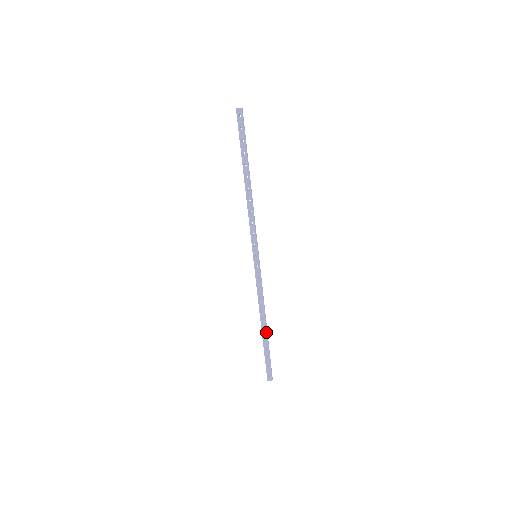
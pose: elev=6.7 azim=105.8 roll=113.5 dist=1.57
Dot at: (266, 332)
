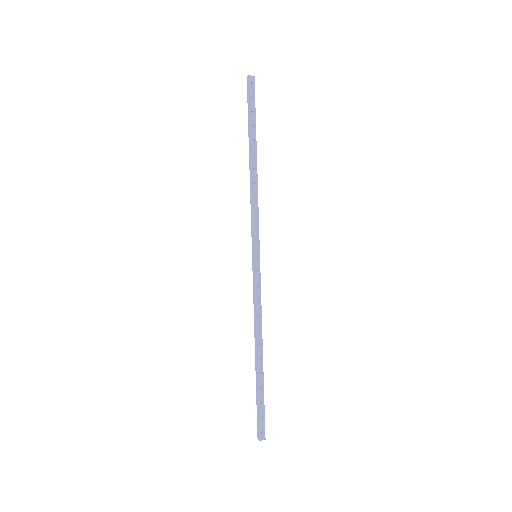
Dot at: occluded
